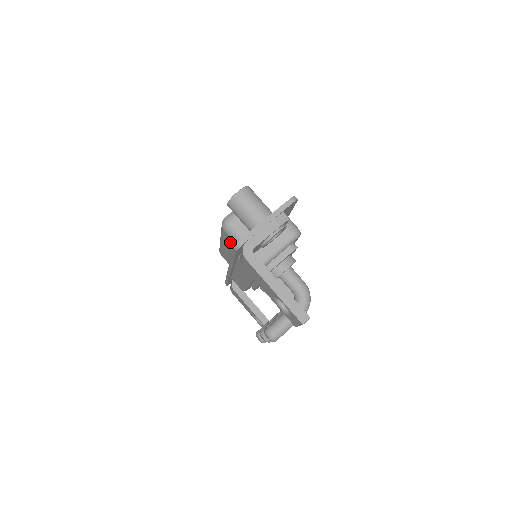
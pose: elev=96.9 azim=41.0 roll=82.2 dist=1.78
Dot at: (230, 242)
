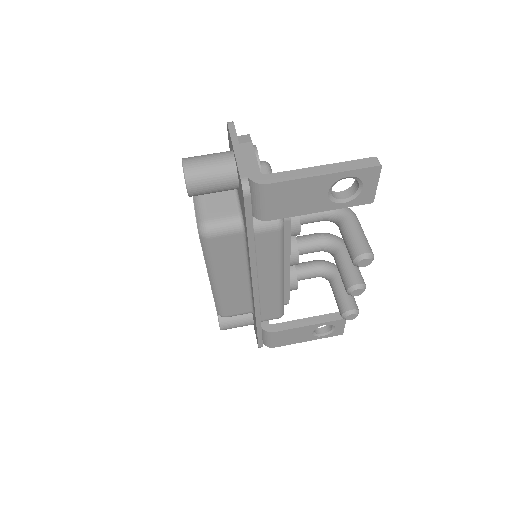
Dot at: (227, 248)
